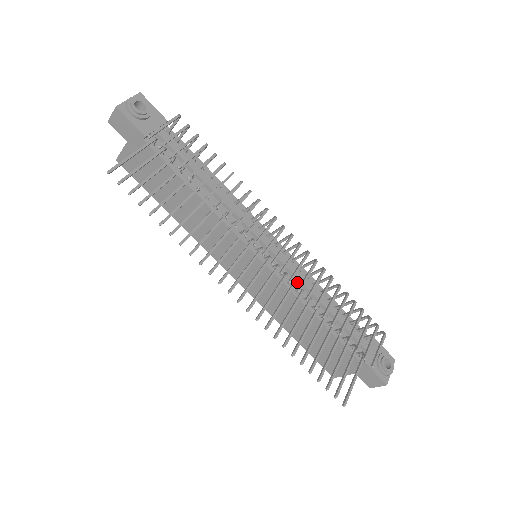
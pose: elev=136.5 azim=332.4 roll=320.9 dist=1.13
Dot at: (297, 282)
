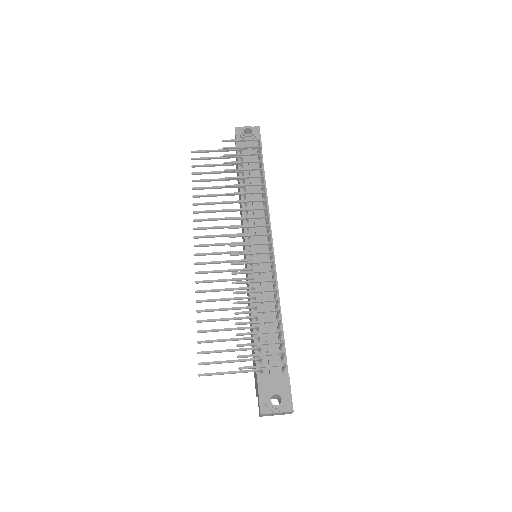
Dot at: (261, 285)
